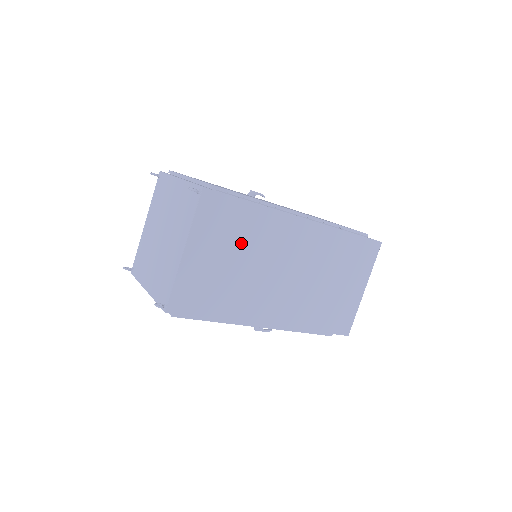
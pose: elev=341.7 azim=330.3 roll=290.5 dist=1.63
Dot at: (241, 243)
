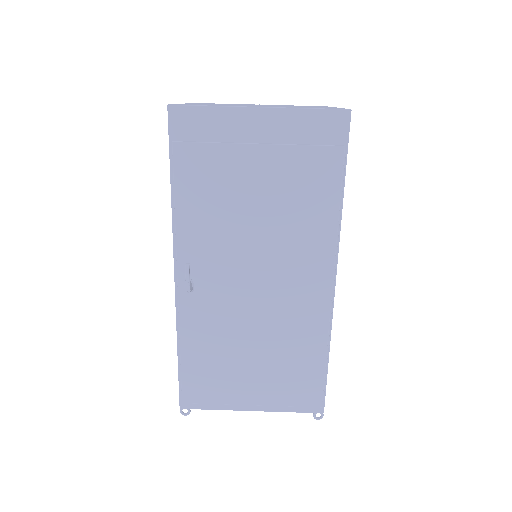
Dot at: occluded
